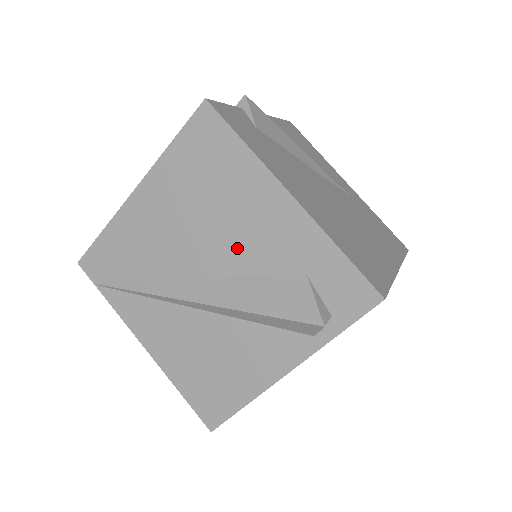
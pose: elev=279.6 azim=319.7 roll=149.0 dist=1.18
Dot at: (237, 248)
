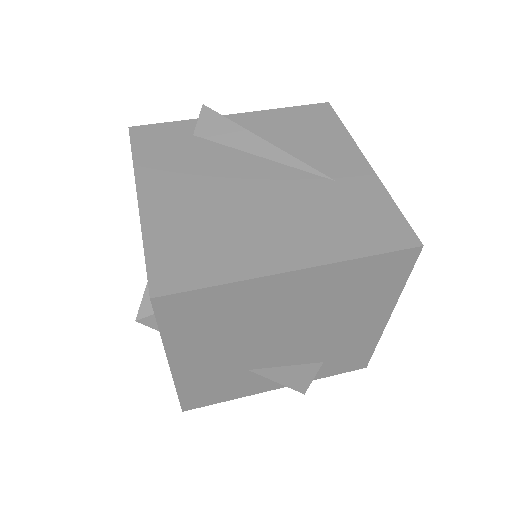
Dot at: occluded
